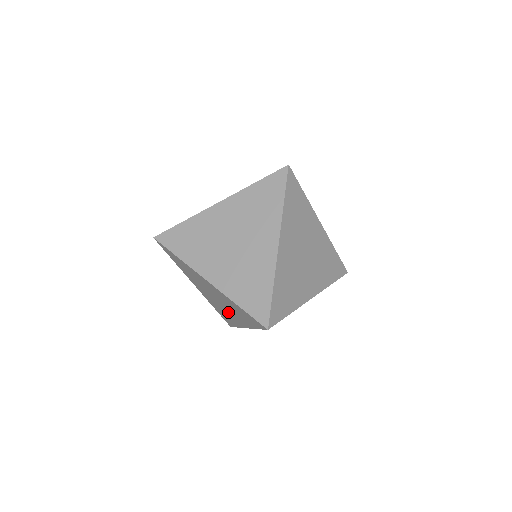
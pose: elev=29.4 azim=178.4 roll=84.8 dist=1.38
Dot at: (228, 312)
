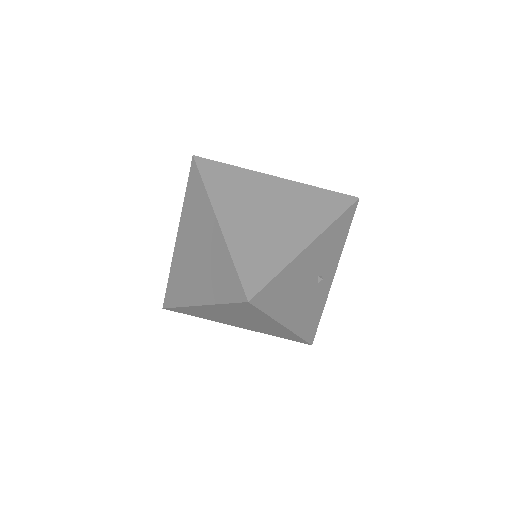
Dot at: (263, 326)
